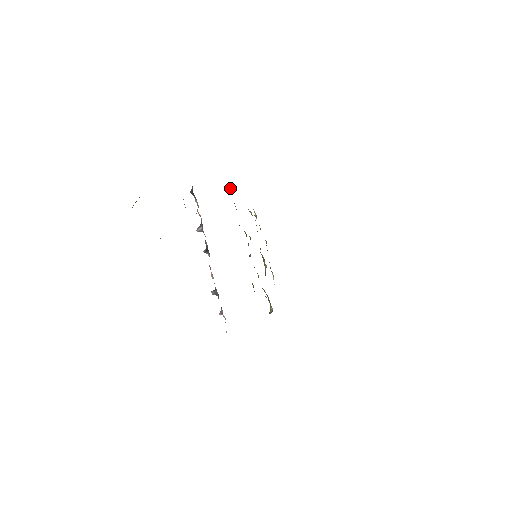
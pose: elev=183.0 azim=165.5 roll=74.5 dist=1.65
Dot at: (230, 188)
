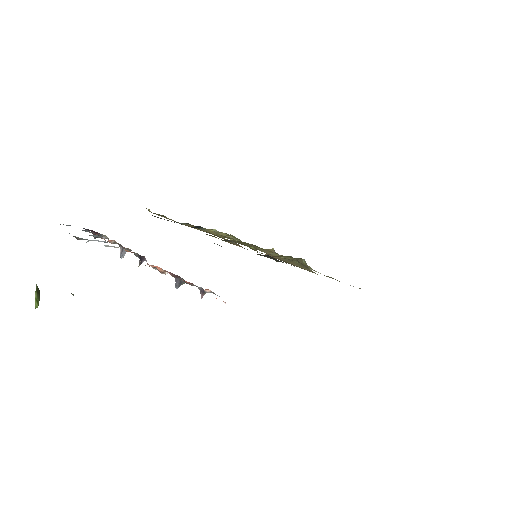
Dot at: (150, 211)
